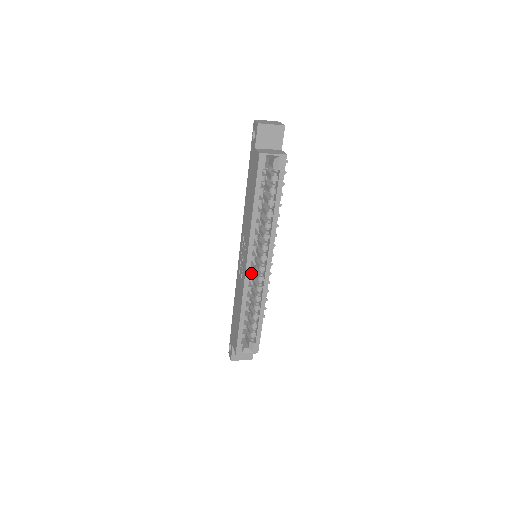
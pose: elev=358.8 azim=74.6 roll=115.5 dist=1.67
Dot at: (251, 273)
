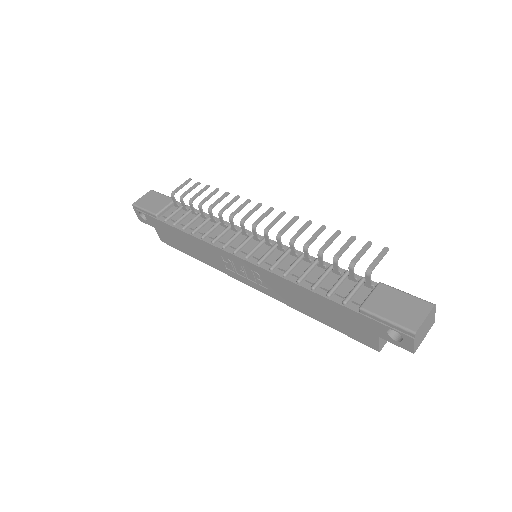
Dot at: occluded
